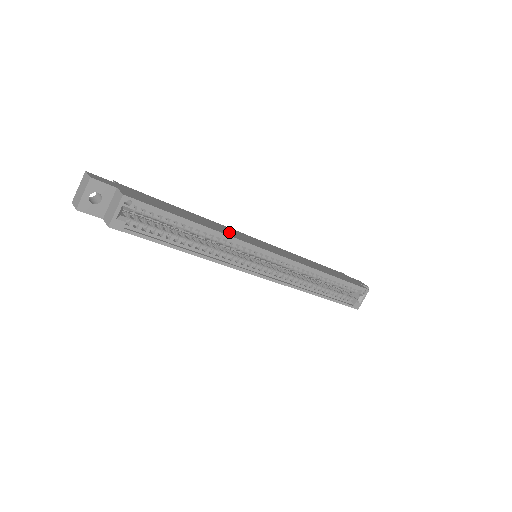
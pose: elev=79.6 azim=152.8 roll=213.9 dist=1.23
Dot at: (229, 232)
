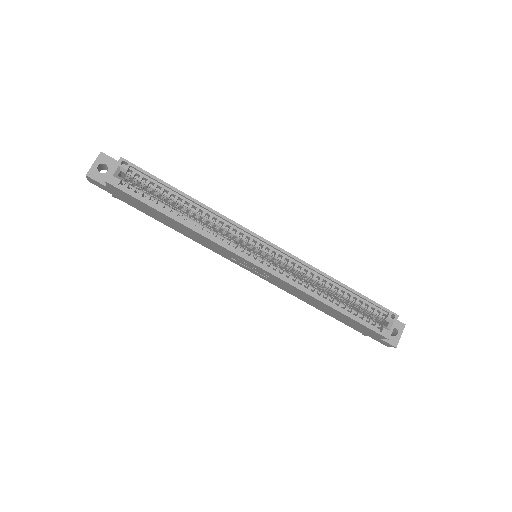
Dot at: occluded
